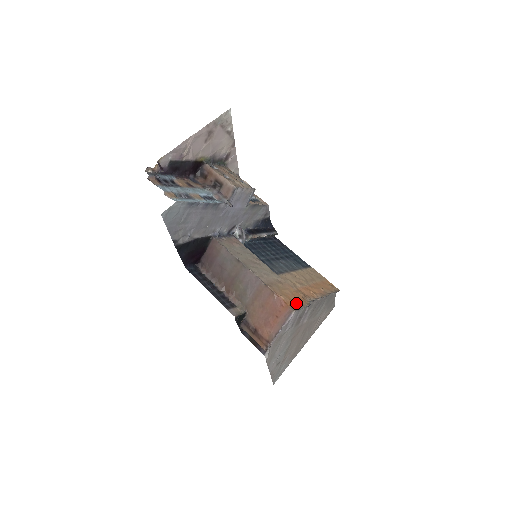
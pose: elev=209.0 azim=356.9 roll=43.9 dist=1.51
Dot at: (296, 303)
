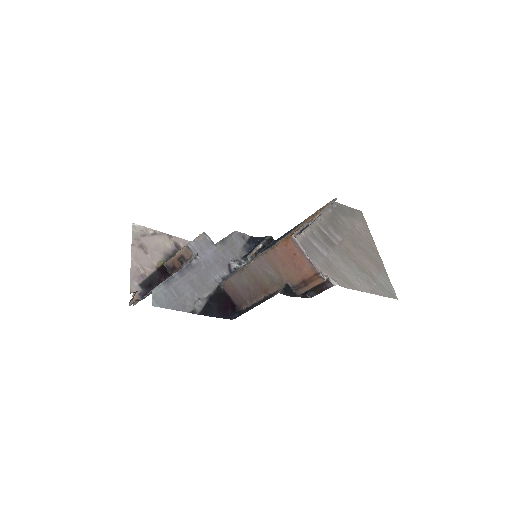
Dot at: occluded
